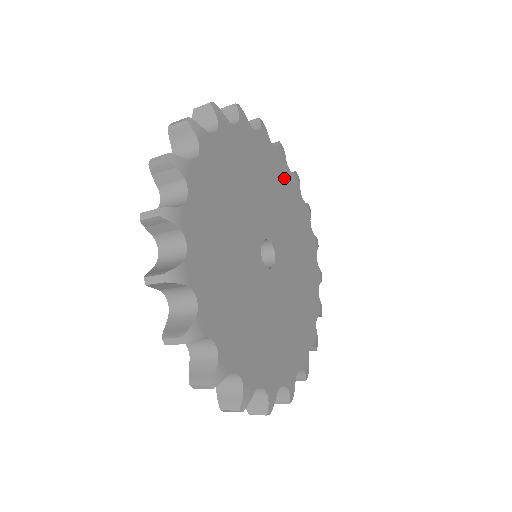
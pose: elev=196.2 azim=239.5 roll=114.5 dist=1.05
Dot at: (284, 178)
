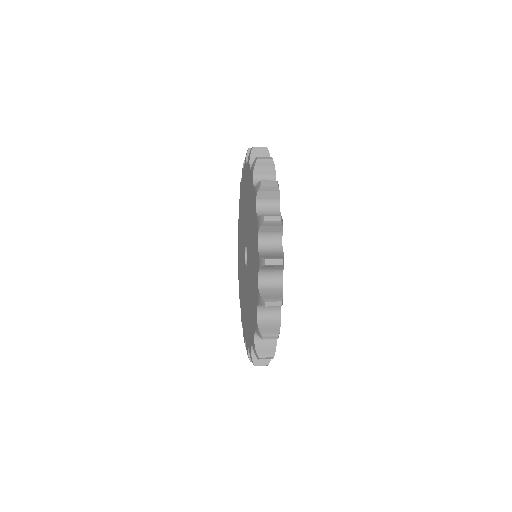
Dot at: occluded
